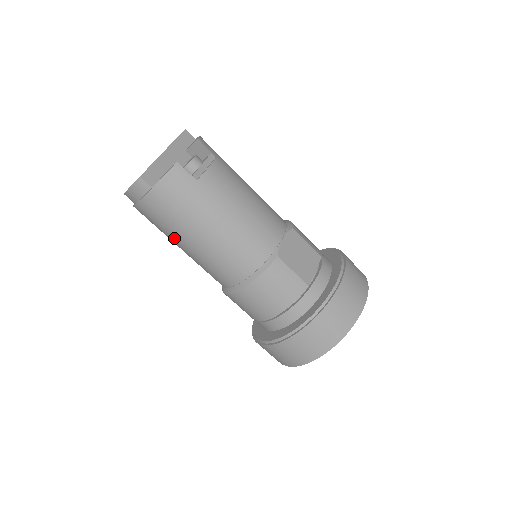
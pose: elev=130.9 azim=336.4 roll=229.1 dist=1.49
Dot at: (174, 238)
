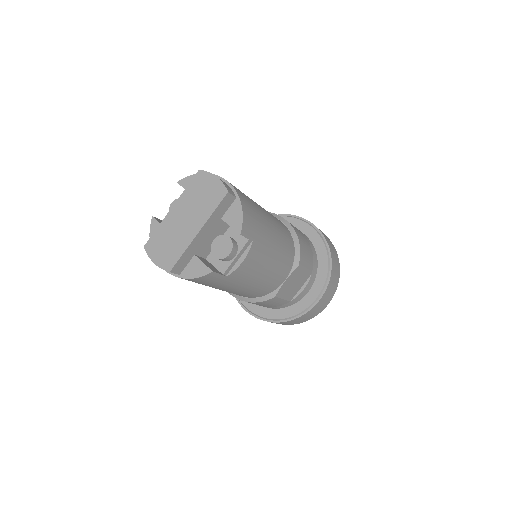
Dot at: occluded
